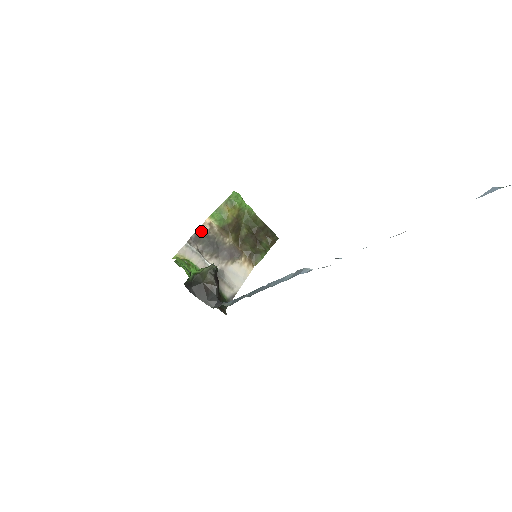
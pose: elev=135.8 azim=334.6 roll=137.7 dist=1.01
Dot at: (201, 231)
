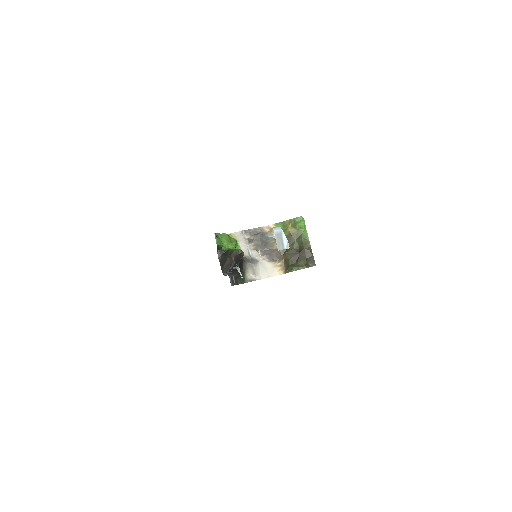
Dot at: (261, 229)
